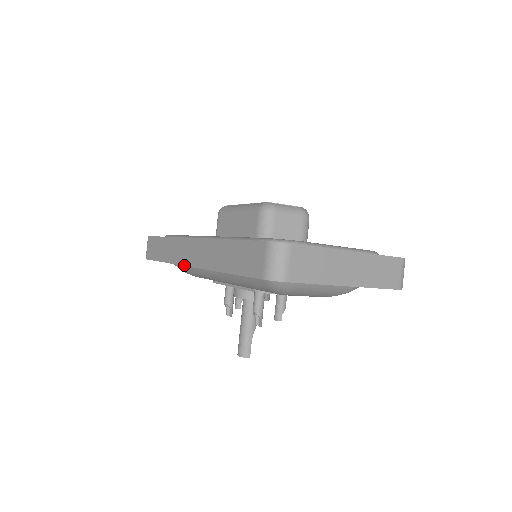
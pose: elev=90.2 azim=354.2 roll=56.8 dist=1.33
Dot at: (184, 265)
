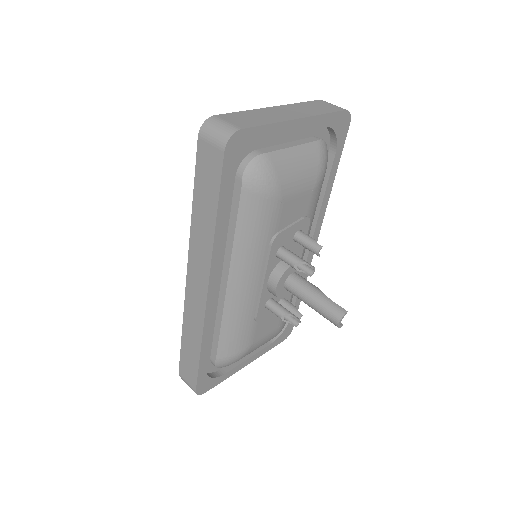
Dot at: (205, 306)
